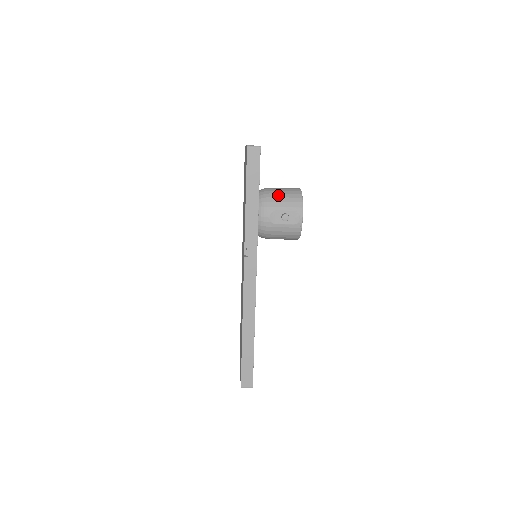
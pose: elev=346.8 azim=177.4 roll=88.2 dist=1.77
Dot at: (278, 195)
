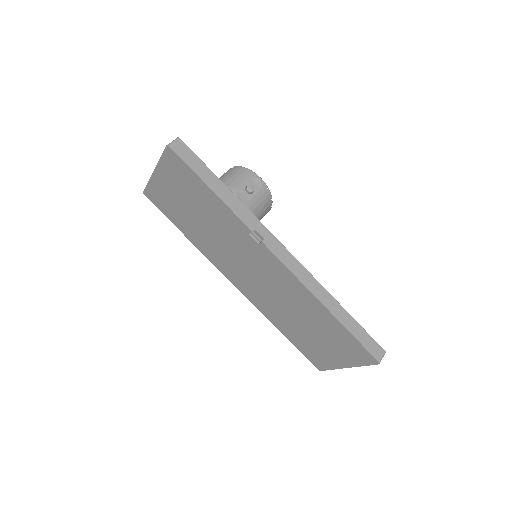
Dot at: (223, 181)
